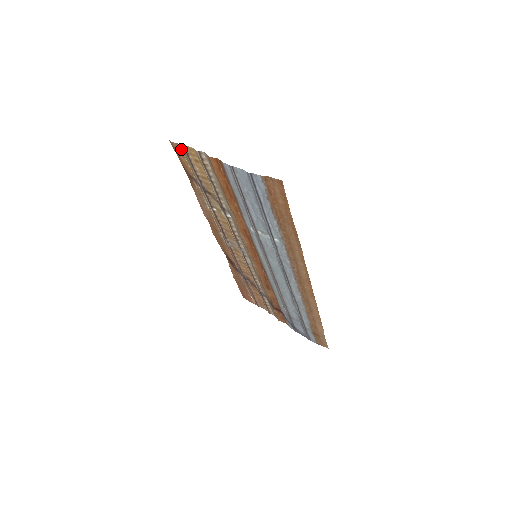
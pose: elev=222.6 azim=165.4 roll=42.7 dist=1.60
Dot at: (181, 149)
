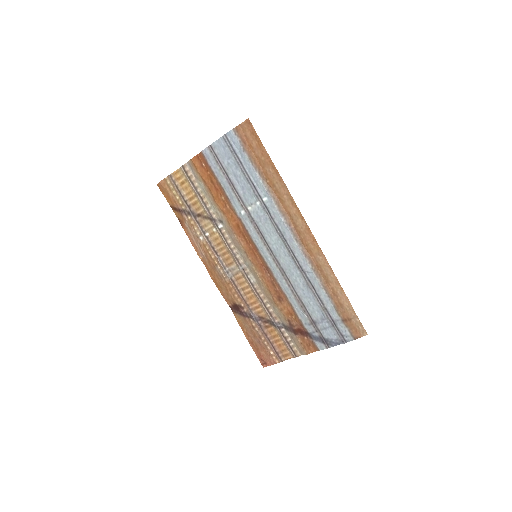
Dot at: (168, 183)
